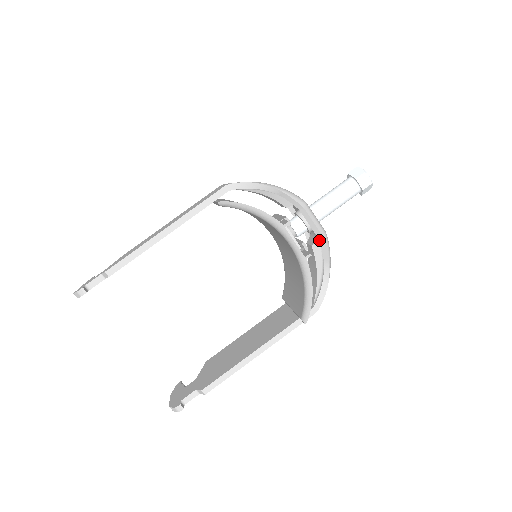
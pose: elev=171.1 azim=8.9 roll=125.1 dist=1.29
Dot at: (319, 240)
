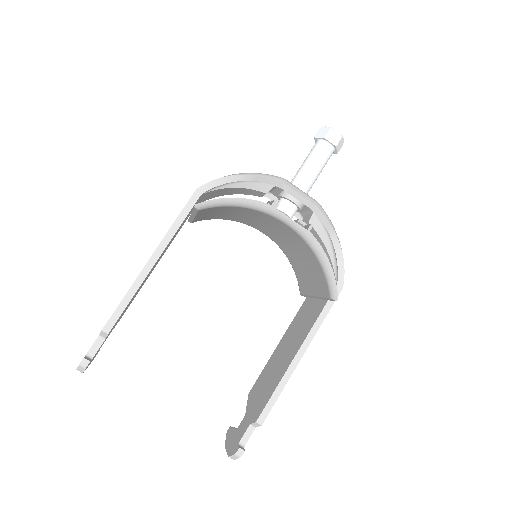
Dot at: (314, 211)
